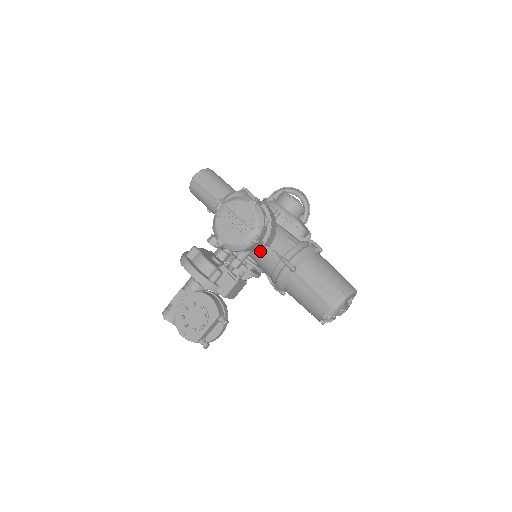
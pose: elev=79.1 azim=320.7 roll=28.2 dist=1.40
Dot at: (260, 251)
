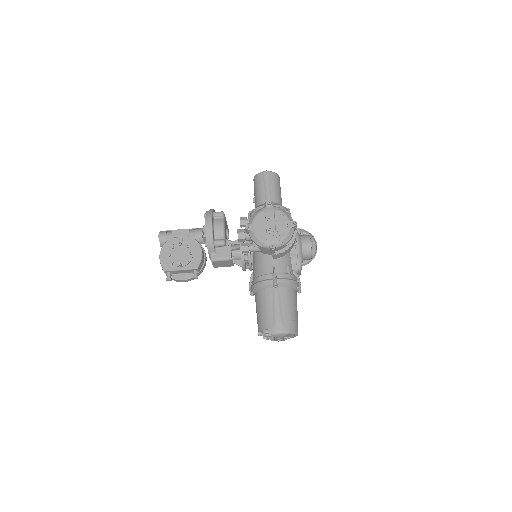
Dot at: (265, 256)
